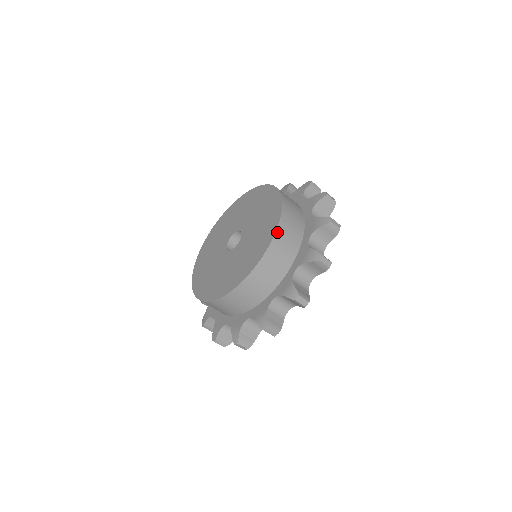
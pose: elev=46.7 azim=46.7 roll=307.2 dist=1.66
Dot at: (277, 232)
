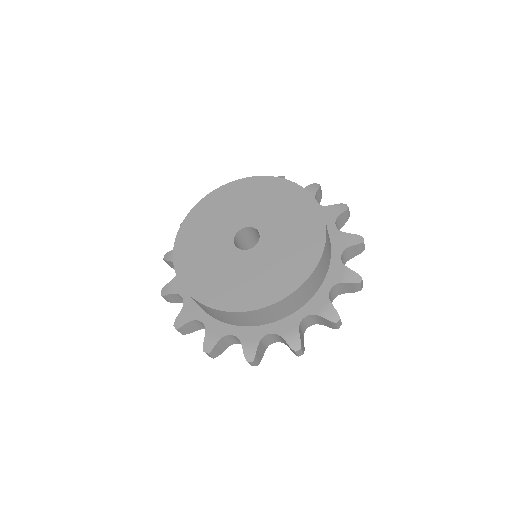
Dot at: (311, 276)
